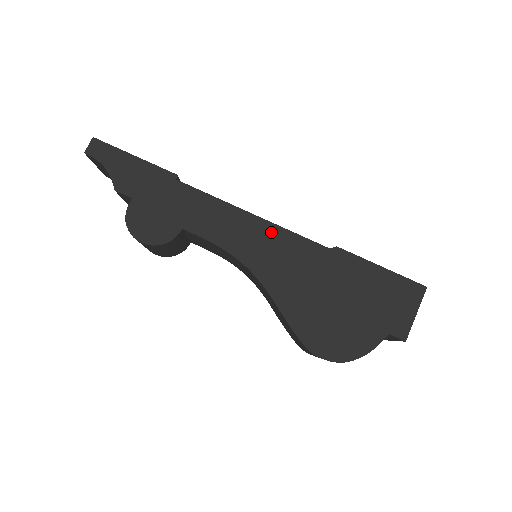
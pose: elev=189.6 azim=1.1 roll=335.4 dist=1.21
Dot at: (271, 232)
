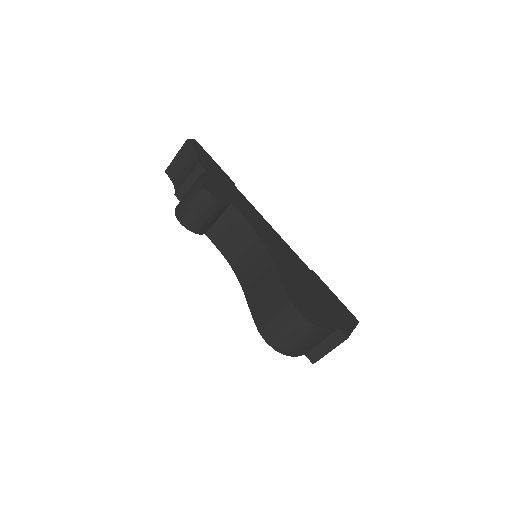
Dot at: (280, 240)
